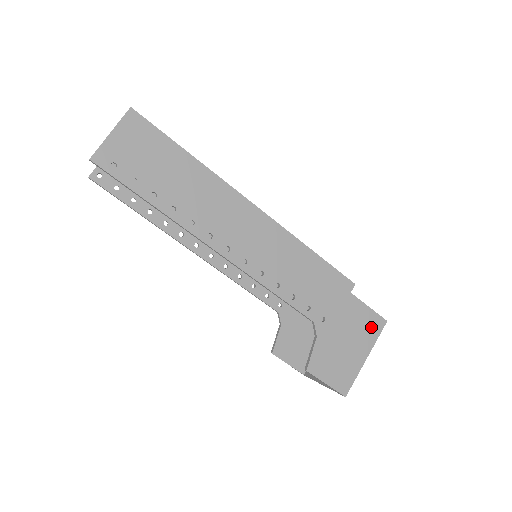
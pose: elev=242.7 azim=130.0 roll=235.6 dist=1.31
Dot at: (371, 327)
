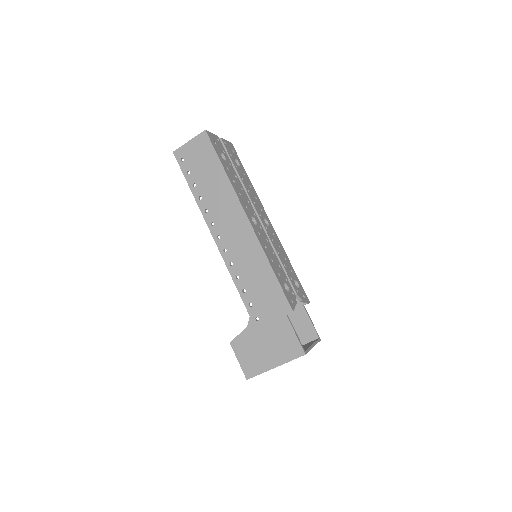
Dot at: (290, 349)
